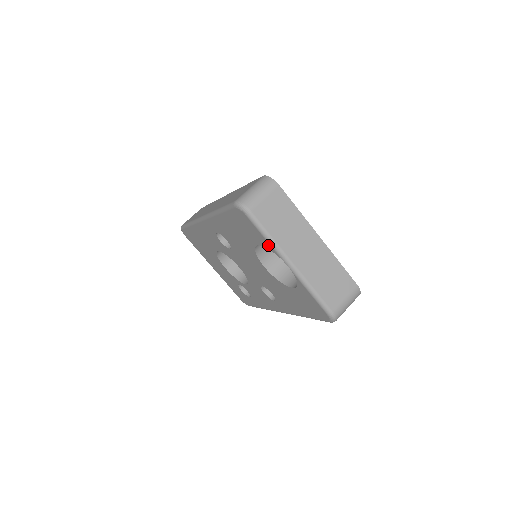
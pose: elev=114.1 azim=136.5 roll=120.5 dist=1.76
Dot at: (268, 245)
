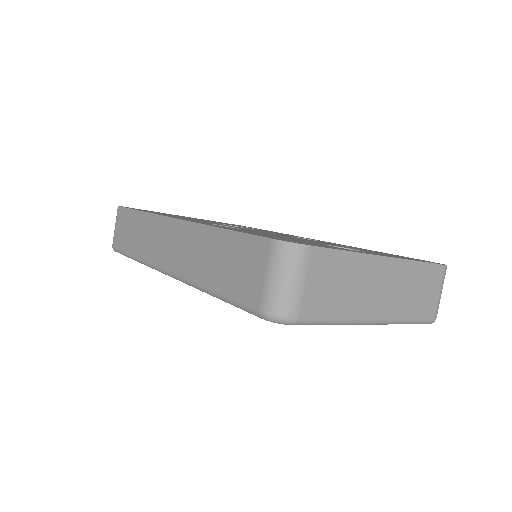
Dot at: occluded
